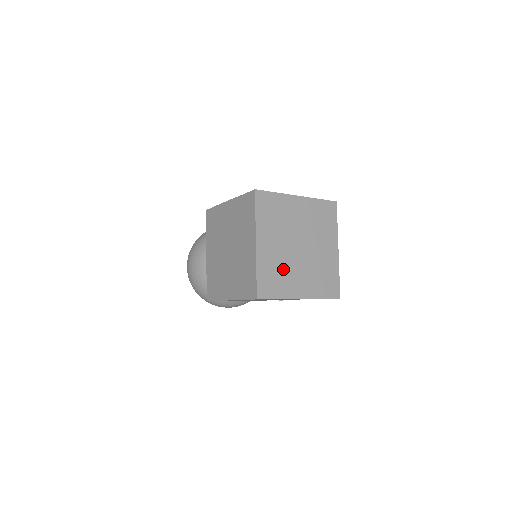
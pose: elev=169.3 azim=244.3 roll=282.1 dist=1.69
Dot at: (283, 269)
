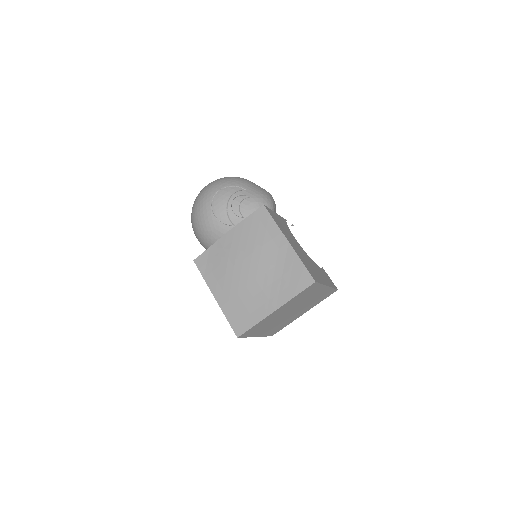
Dot at: (283, 323)
